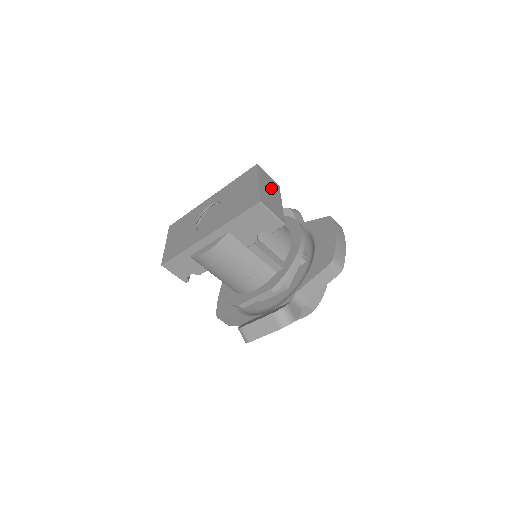
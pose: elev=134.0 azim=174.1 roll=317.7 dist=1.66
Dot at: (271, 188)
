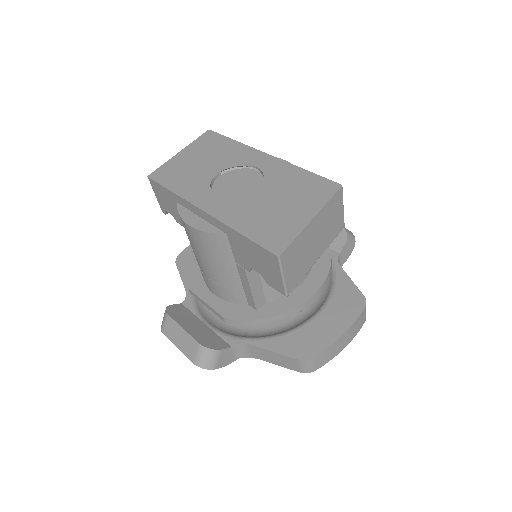
Dot at: (325, 231)
